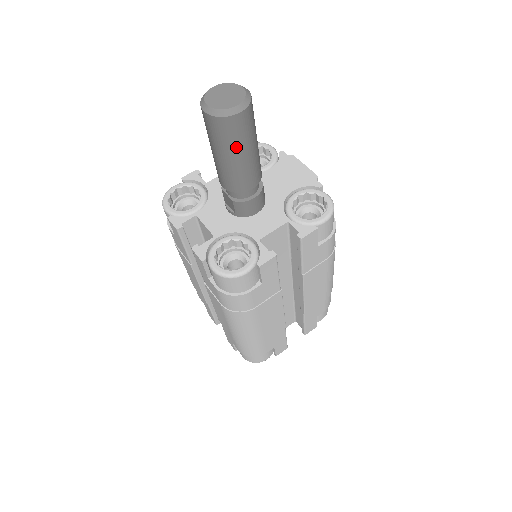
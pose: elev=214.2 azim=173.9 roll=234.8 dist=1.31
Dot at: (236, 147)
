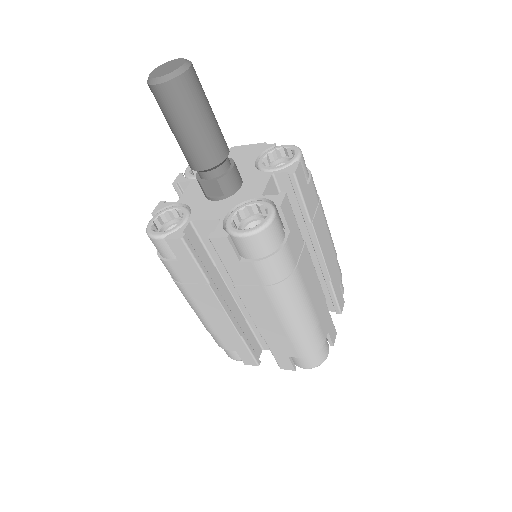
Dot at: (199, 108)
